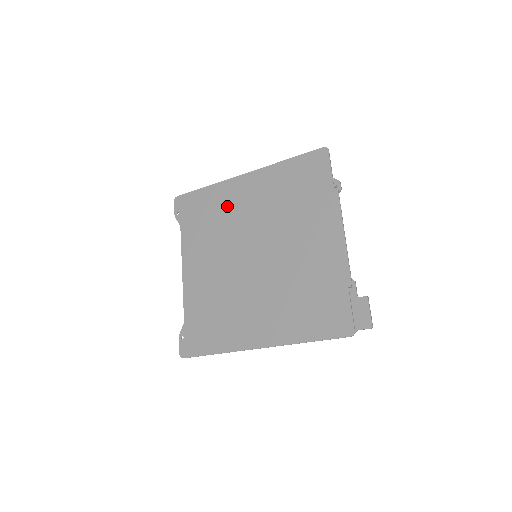
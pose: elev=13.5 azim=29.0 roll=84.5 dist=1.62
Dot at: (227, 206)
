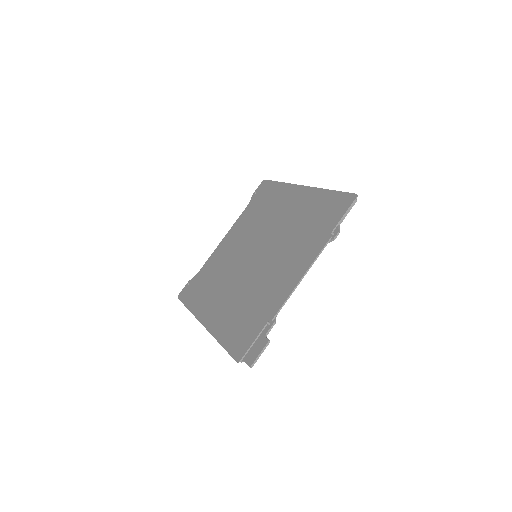
Dot at: (276, 205)
